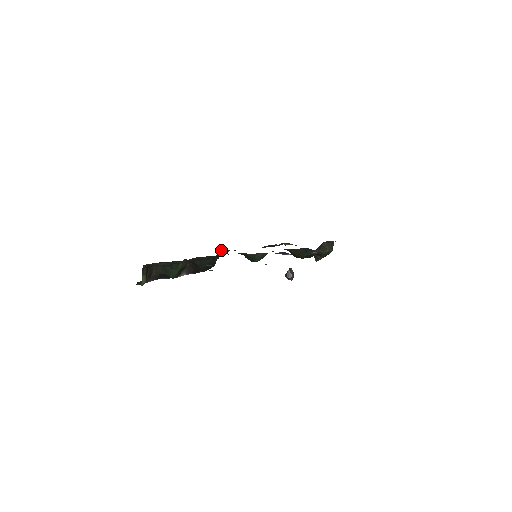
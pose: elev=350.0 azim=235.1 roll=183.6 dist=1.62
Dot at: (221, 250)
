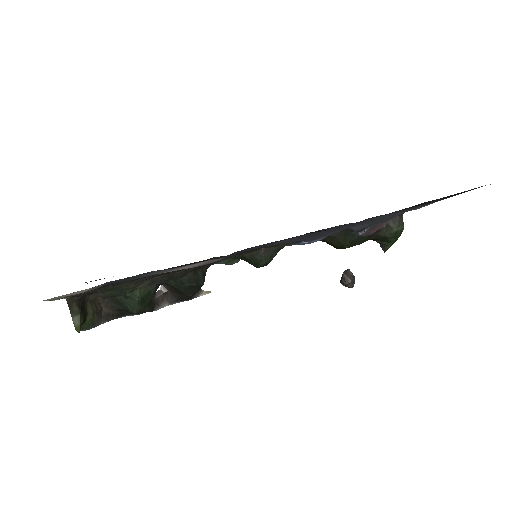
Dot at: occluded
